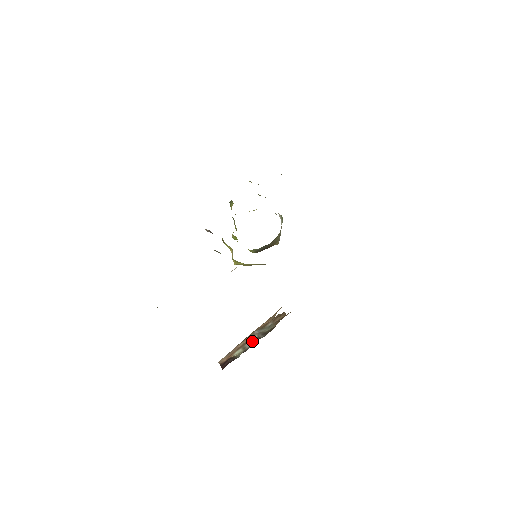
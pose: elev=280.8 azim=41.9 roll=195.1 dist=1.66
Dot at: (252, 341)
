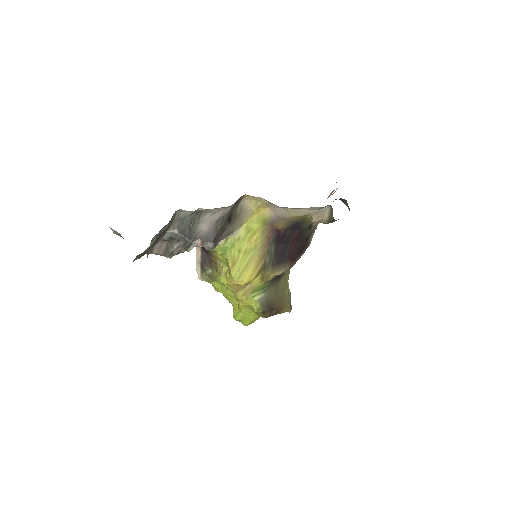
Dot at: occluded
